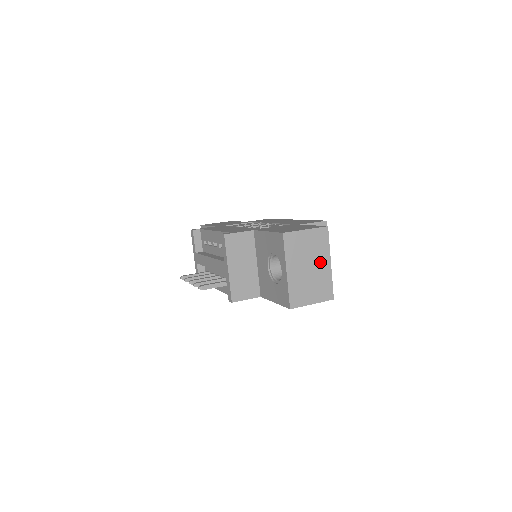
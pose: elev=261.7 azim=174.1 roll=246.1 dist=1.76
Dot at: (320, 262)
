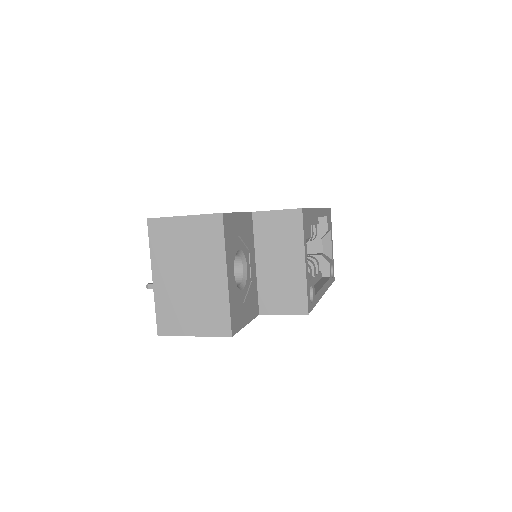
Dot at: (208, 271)
